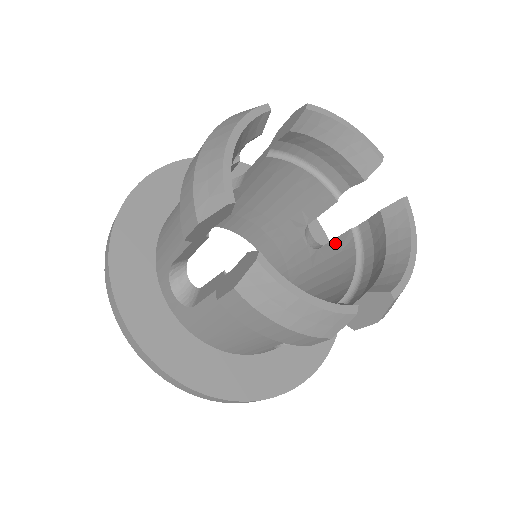
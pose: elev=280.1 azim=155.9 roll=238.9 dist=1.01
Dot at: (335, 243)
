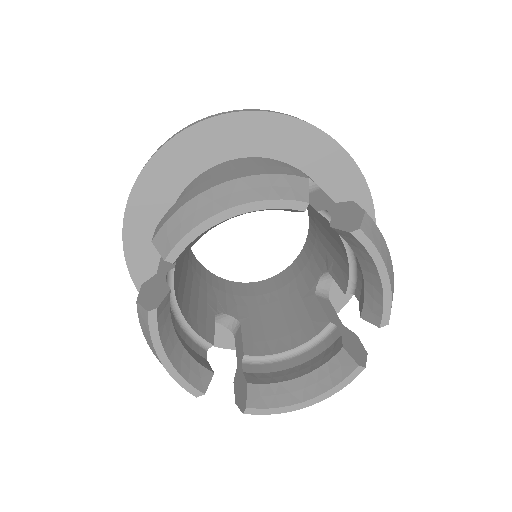
Dot at: (319, 311)
